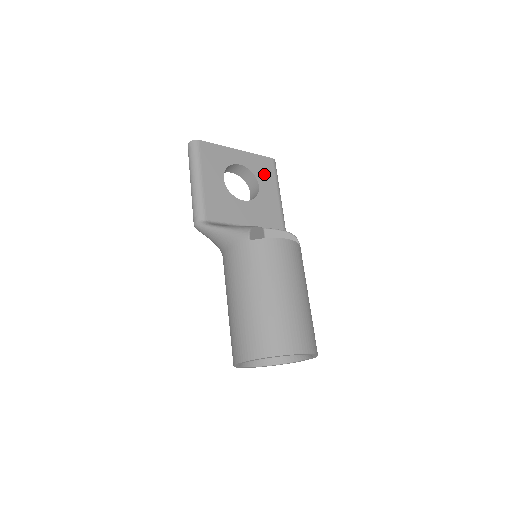
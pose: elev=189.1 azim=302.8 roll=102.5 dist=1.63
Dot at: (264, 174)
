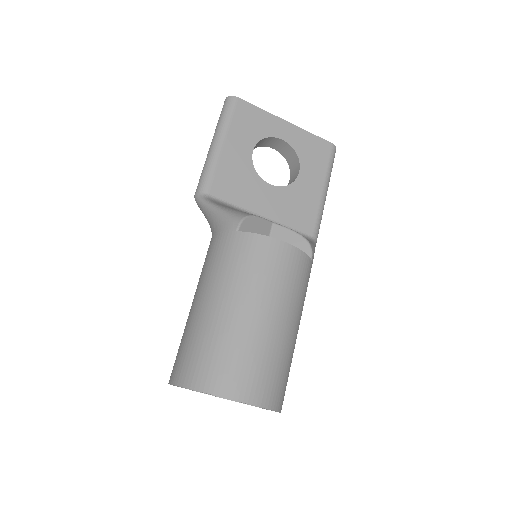
Dot at: (313, 160)
